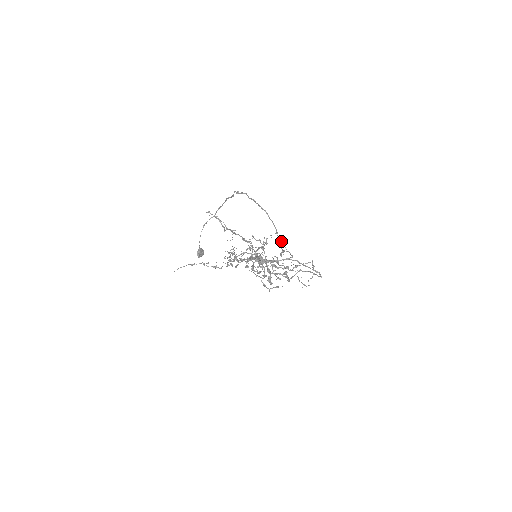
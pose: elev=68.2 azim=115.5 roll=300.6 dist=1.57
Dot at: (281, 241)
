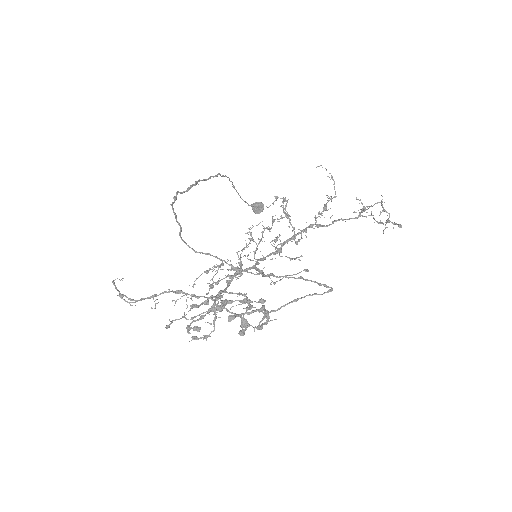
Dot at: (235, 268)
